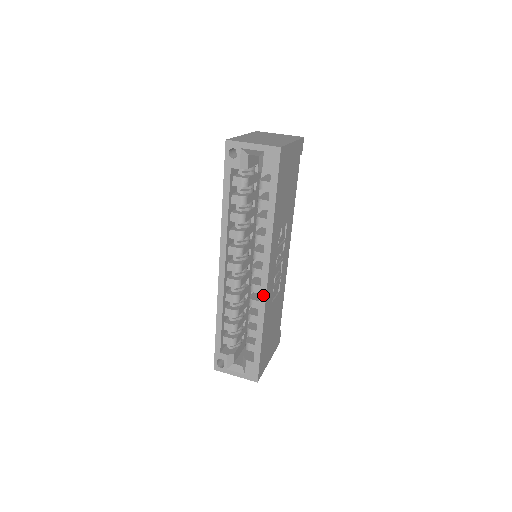
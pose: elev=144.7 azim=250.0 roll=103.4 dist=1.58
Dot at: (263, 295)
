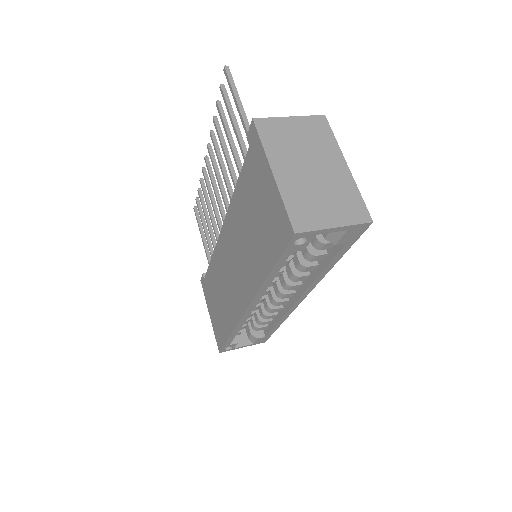
Dot at: (293, 309)
